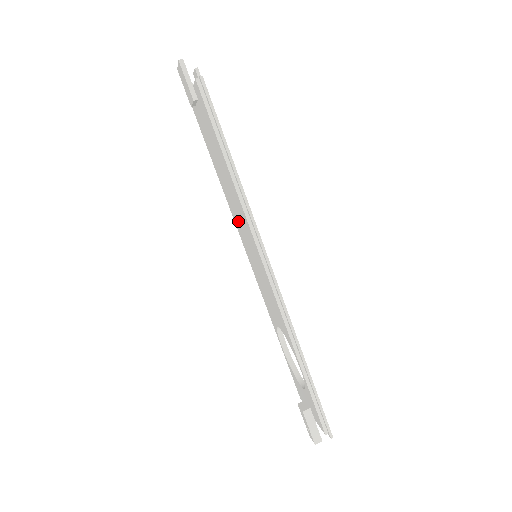
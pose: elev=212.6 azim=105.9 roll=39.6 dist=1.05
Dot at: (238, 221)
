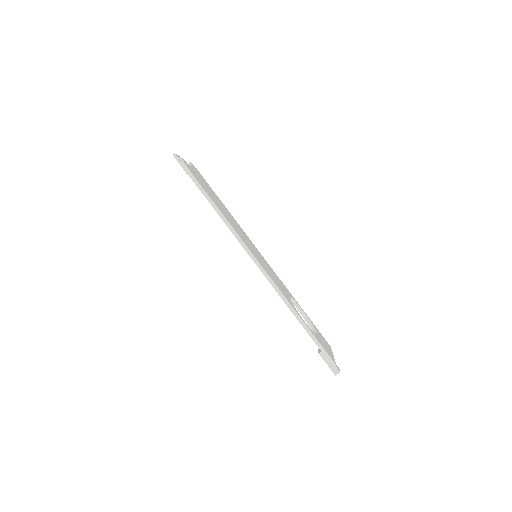
Dot at: occluded
